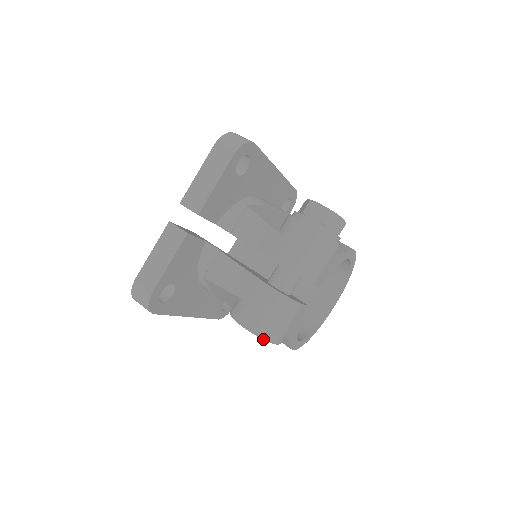
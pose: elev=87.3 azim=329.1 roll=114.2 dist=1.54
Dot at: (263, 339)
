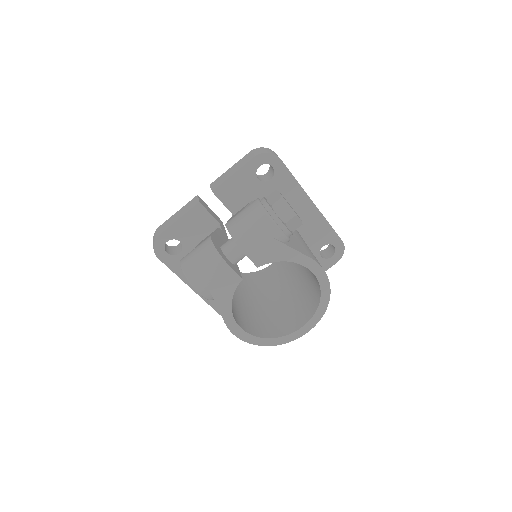
Dot at: (186, 277)
